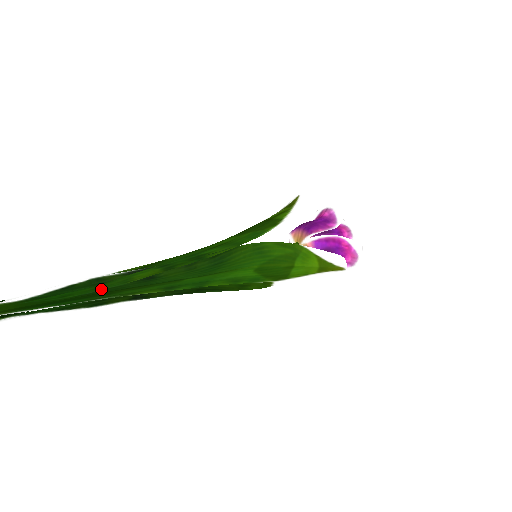
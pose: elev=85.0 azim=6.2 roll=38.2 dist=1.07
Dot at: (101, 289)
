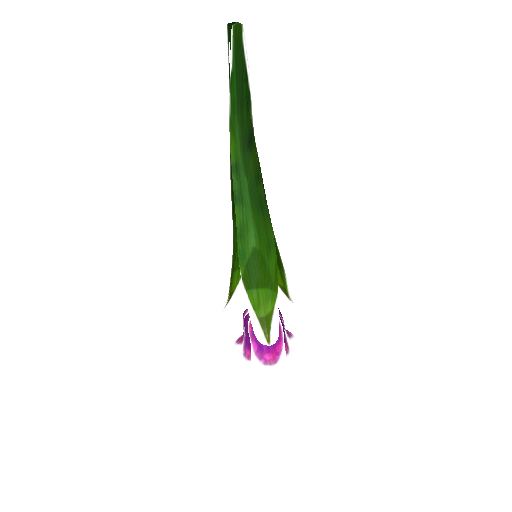
Dot at: (247, 100)
